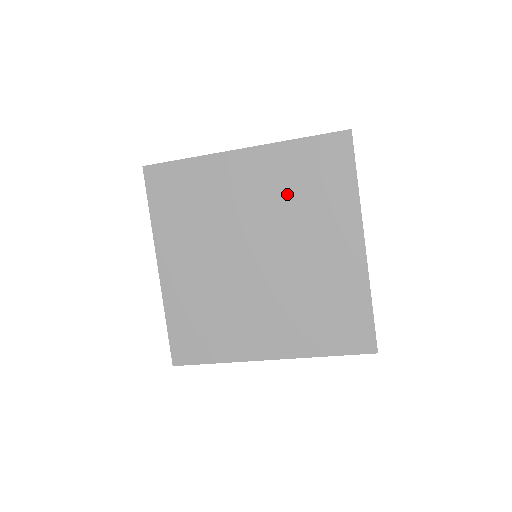
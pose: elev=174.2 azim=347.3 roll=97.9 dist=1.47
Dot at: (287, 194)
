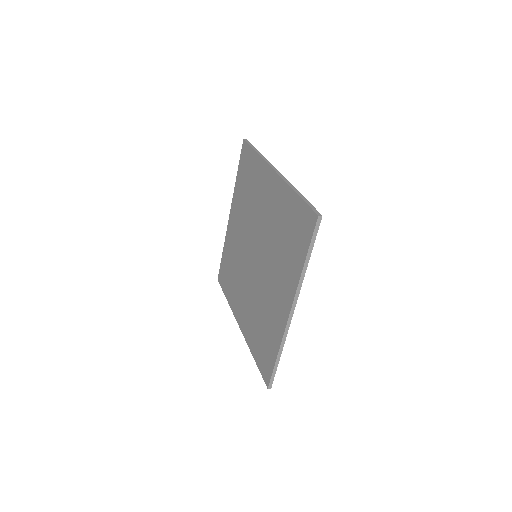
Dot at: (277, 230)
